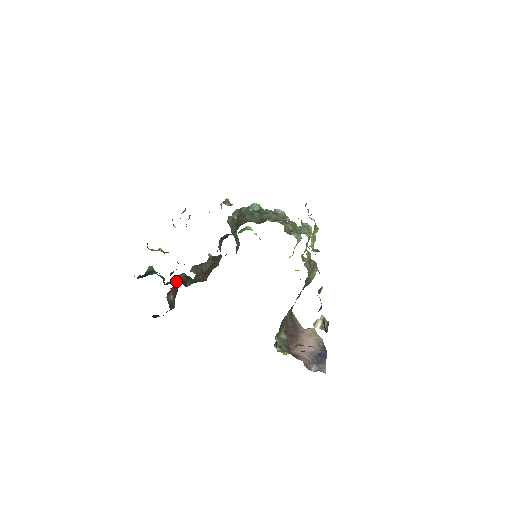
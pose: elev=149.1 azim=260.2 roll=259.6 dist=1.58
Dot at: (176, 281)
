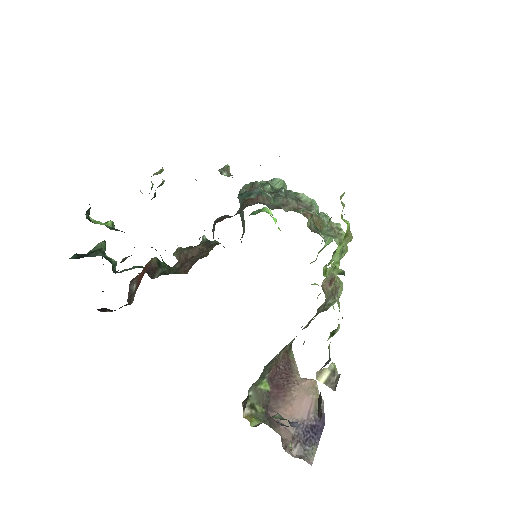
Dot at: (145, 266)
